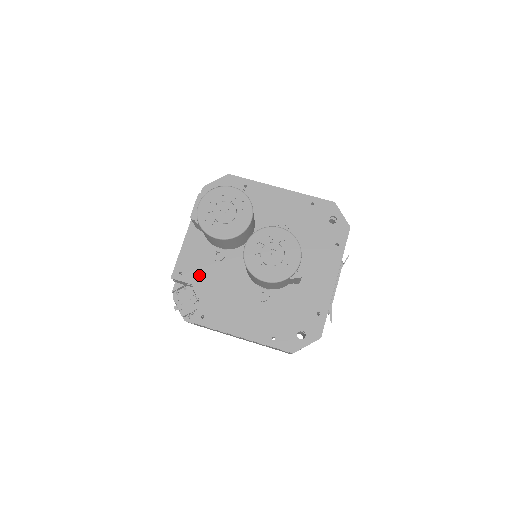
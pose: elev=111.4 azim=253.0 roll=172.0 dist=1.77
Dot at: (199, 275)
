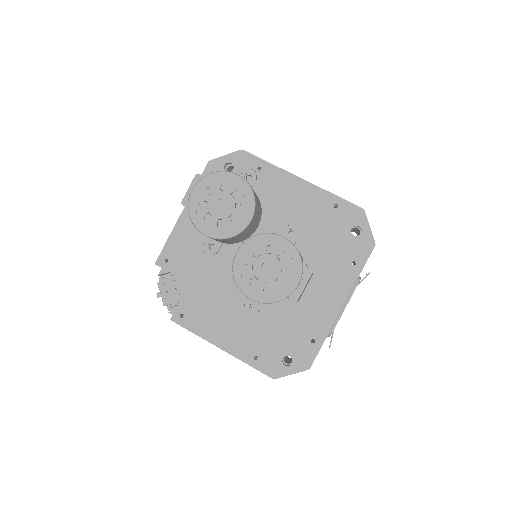
Dot at: (186, 267)
